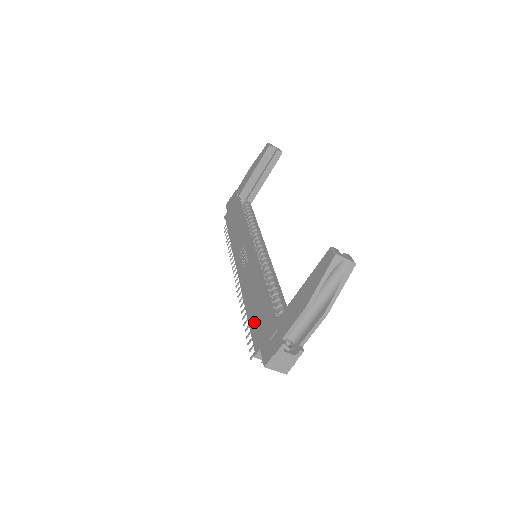
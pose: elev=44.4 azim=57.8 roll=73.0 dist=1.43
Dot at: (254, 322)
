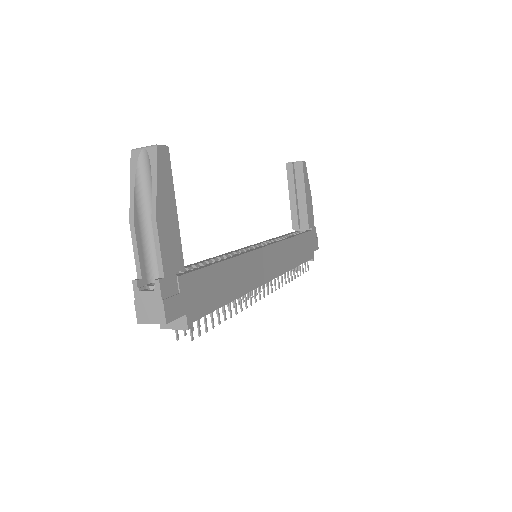
Dot at: occluded
